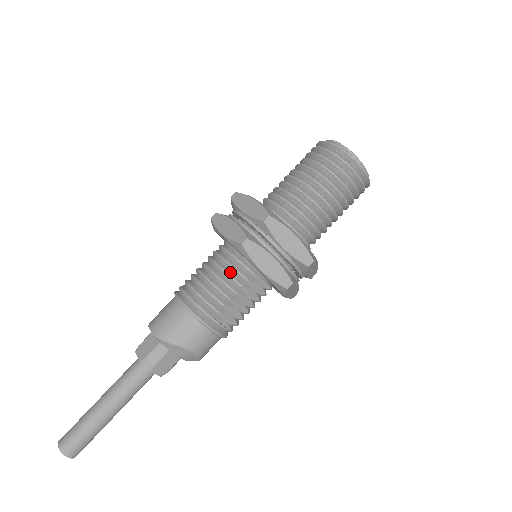
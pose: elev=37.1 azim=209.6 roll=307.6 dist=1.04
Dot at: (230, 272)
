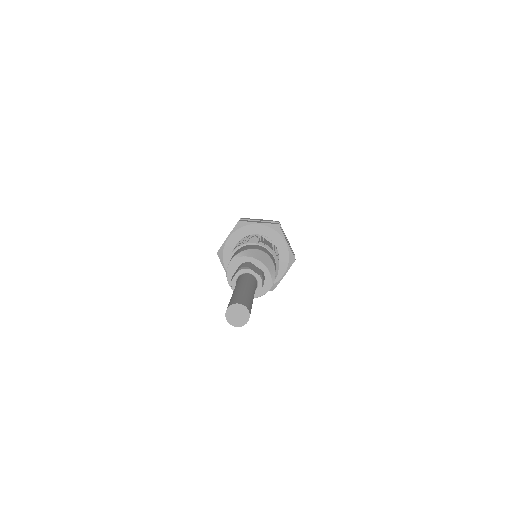
Dot at: occluded
